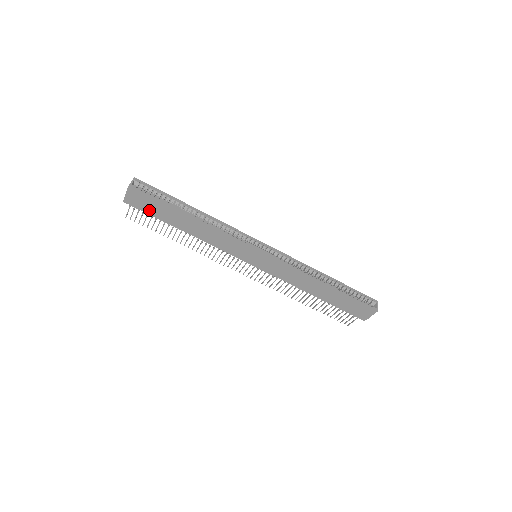
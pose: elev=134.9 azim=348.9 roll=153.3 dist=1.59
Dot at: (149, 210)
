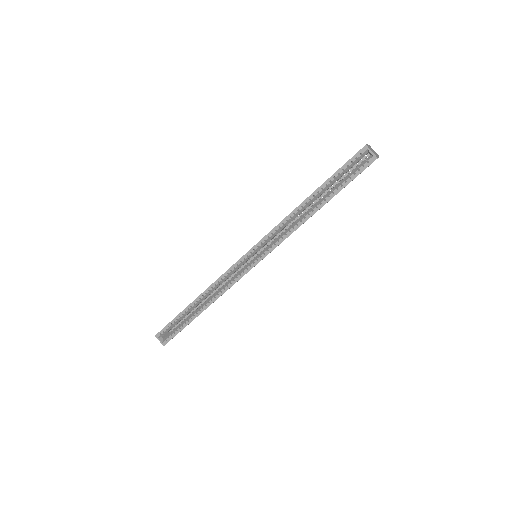
Dot at: occluded
